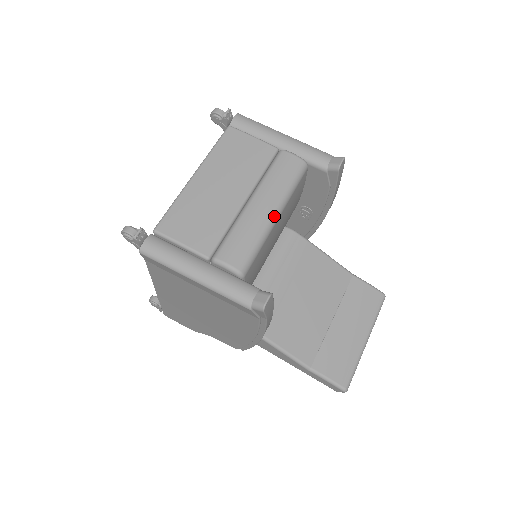
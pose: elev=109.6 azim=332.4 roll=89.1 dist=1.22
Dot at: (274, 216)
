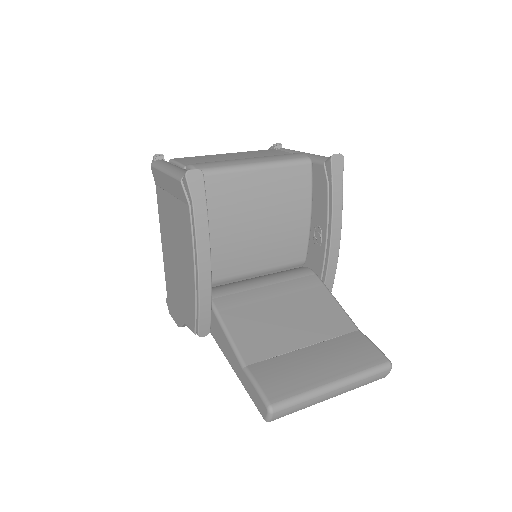
Dot at: (254, 164)
